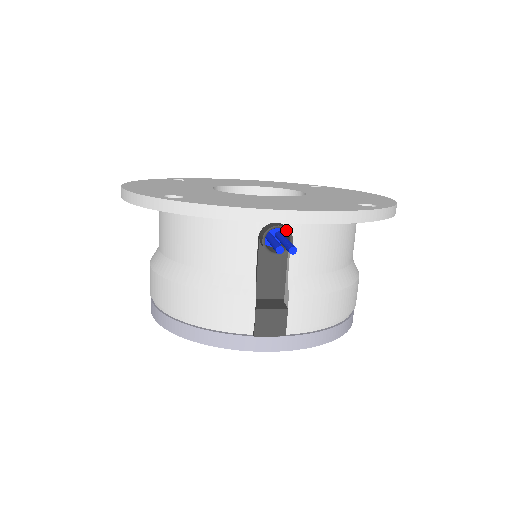
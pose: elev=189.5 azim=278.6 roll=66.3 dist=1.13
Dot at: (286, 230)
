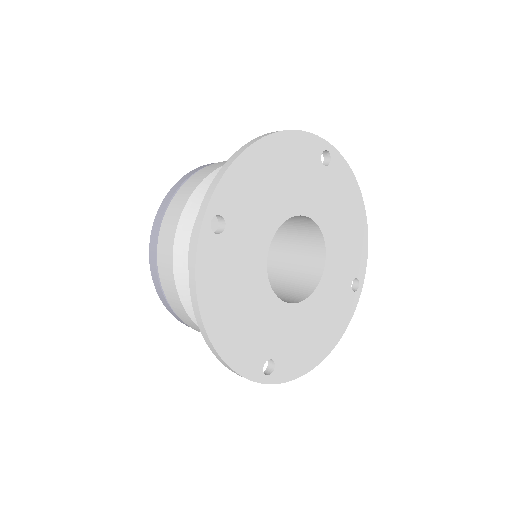
Dot at: occluded
